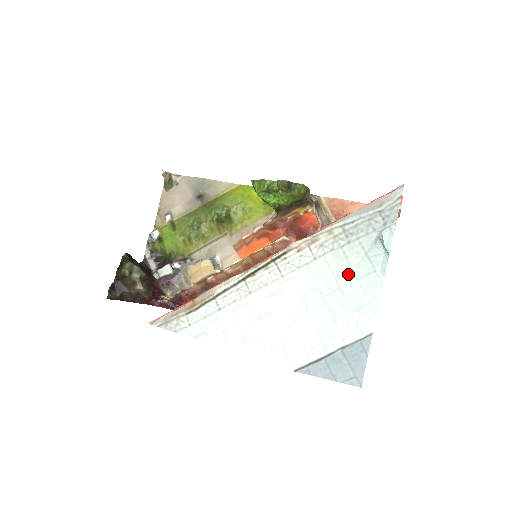
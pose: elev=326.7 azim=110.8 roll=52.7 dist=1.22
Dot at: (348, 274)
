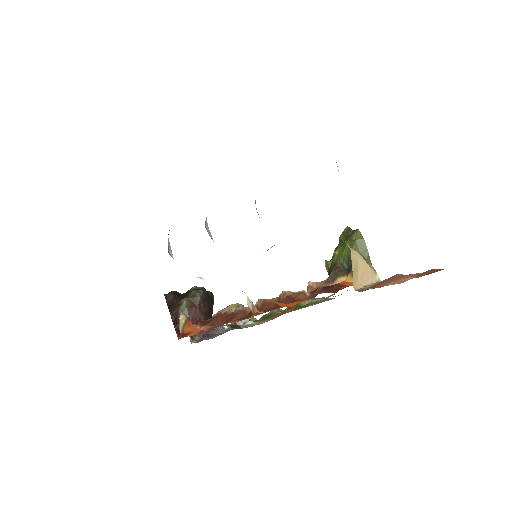
Dot at: occluded
